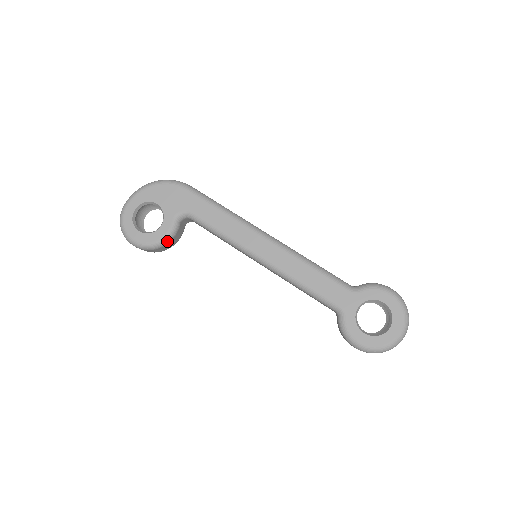
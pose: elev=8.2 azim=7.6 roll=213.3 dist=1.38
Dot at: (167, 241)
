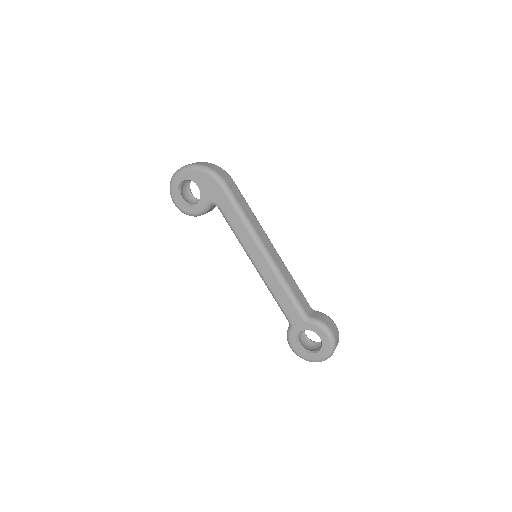
Dot at: (198, 215)
